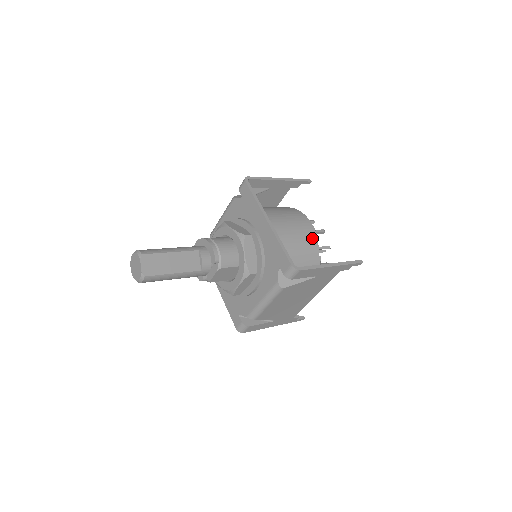
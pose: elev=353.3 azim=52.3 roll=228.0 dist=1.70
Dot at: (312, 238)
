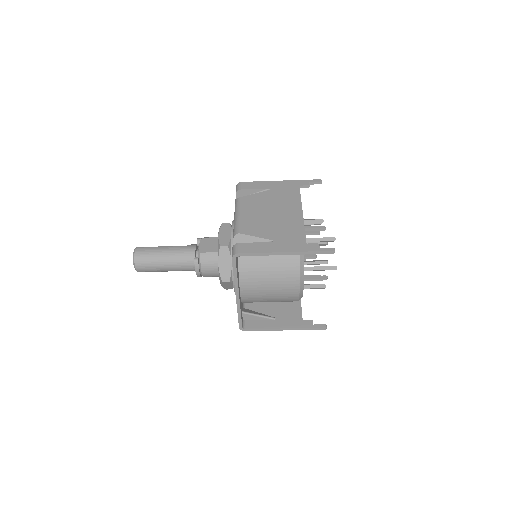
Dot at: occluded
